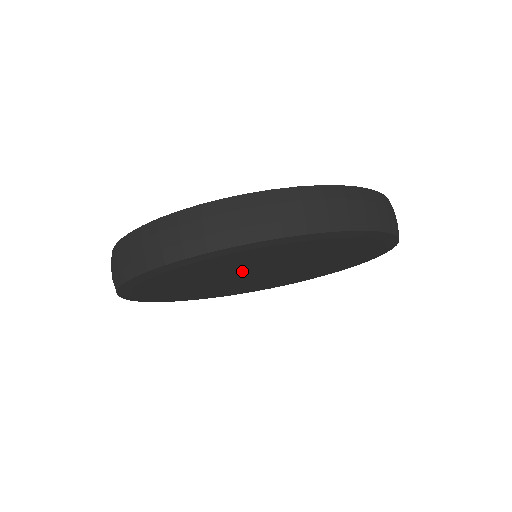
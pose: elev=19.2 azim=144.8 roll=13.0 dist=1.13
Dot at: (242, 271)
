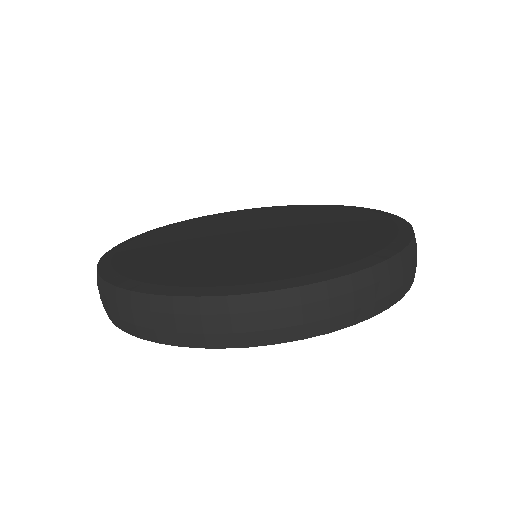
Dot at: occluded
